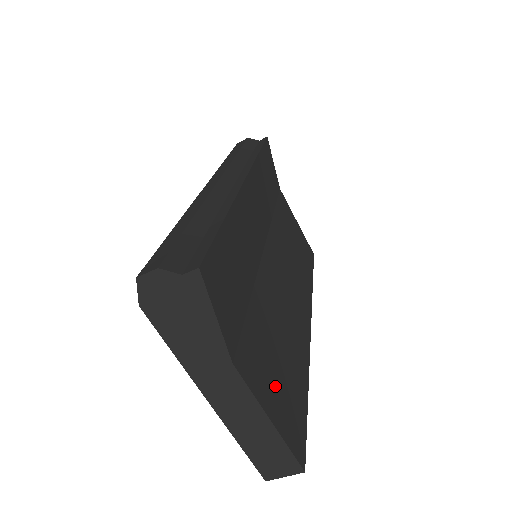
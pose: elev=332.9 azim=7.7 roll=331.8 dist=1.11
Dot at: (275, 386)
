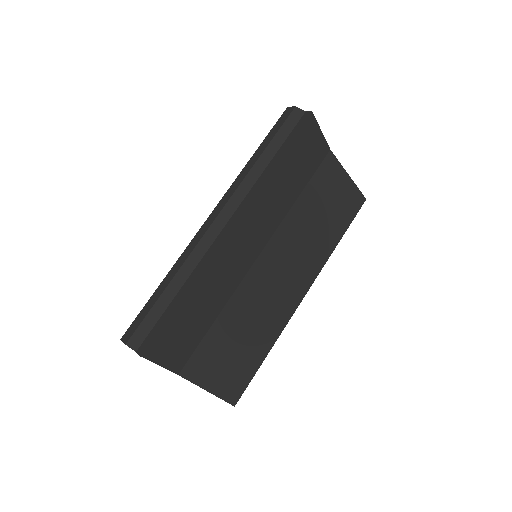
Dot at: (222, 369)
